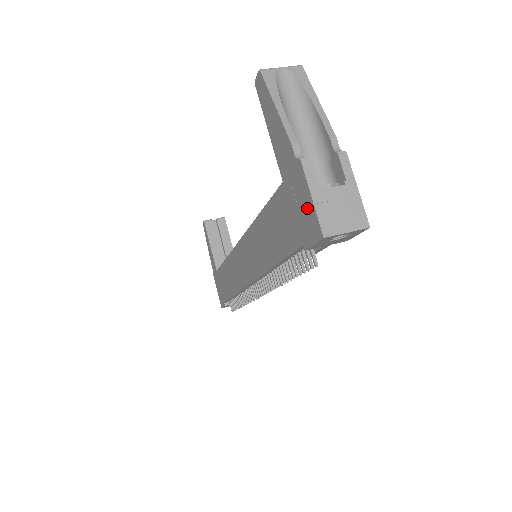
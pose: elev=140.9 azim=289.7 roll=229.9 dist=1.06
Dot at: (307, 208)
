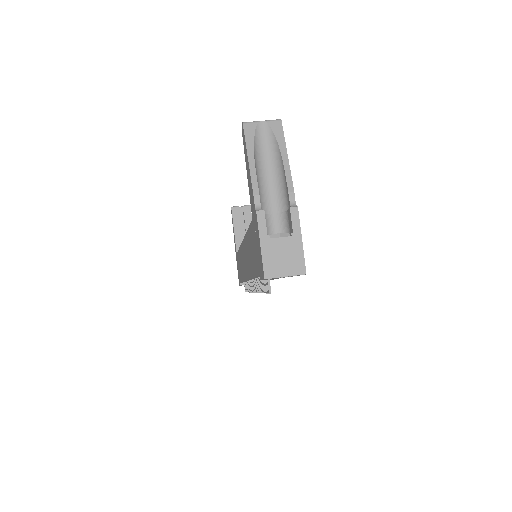
Dot at: (259, 250)
